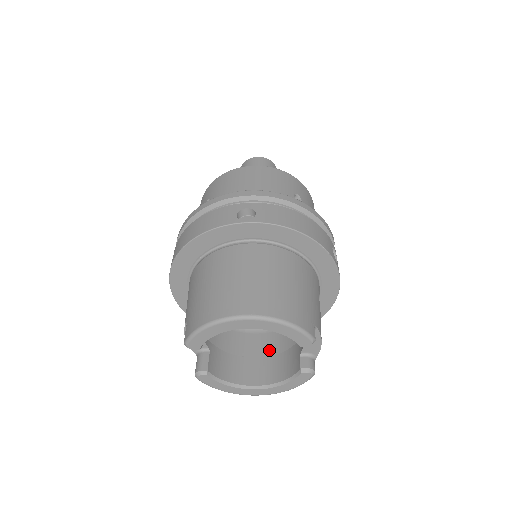
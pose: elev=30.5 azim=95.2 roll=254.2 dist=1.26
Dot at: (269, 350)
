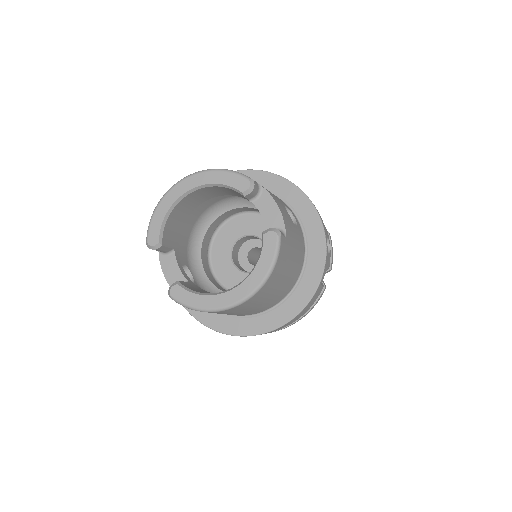
Dot at: occluded
